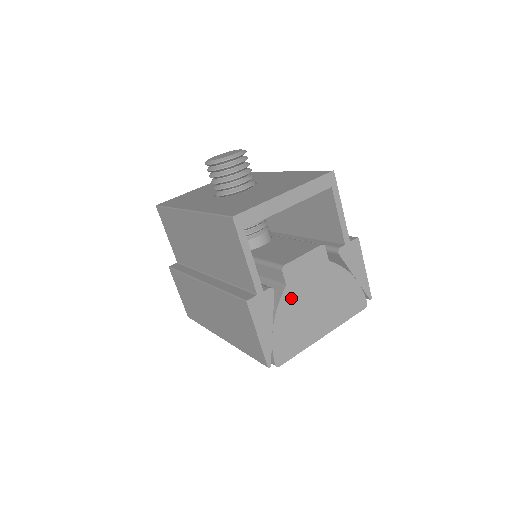
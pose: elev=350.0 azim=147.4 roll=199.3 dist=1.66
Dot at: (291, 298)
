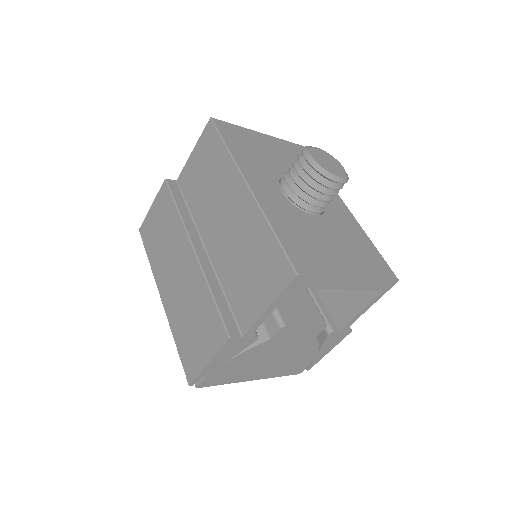
Dot at: (262, 349)
